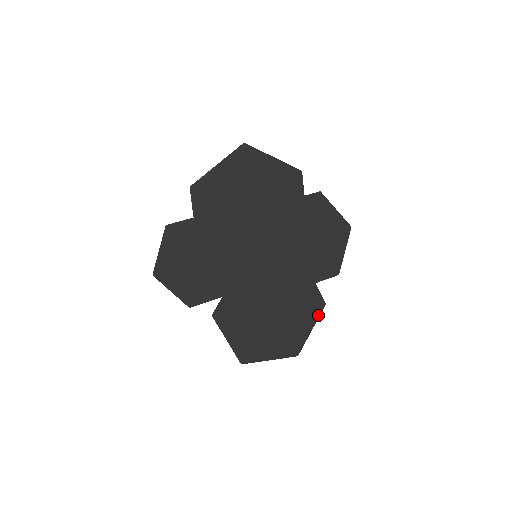
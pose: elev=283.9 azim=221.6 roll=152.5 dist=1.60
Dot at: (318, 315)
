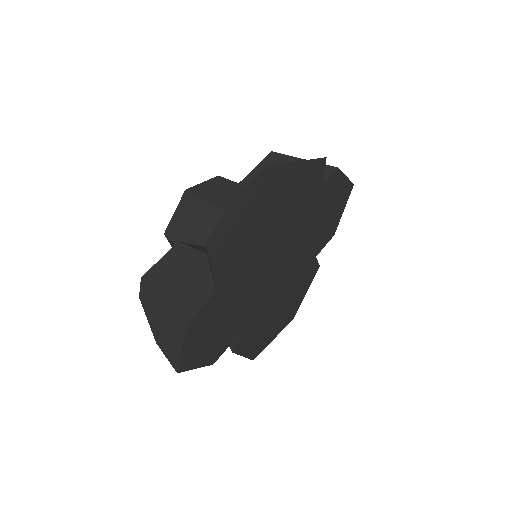
Dot at: occluded
